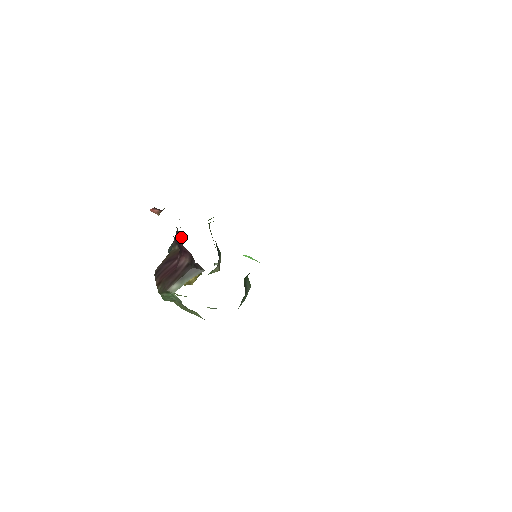
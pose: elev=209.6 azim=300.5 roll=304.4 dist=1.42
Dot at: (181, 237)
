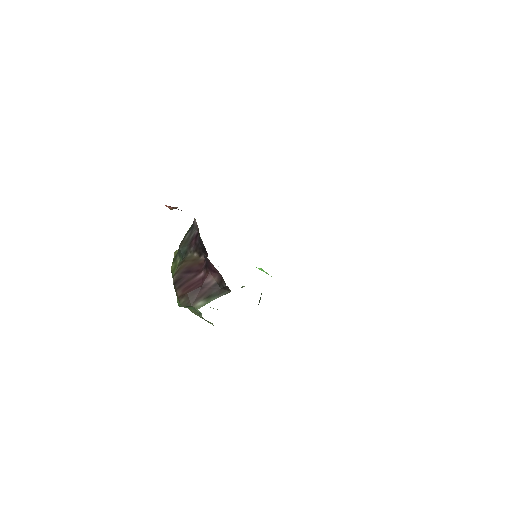
Dot at: (205, 249)
